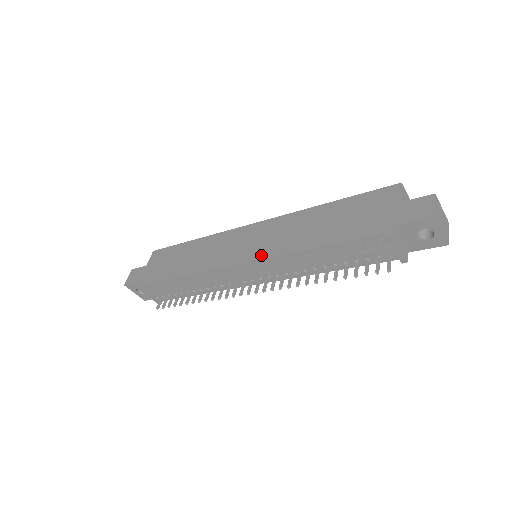
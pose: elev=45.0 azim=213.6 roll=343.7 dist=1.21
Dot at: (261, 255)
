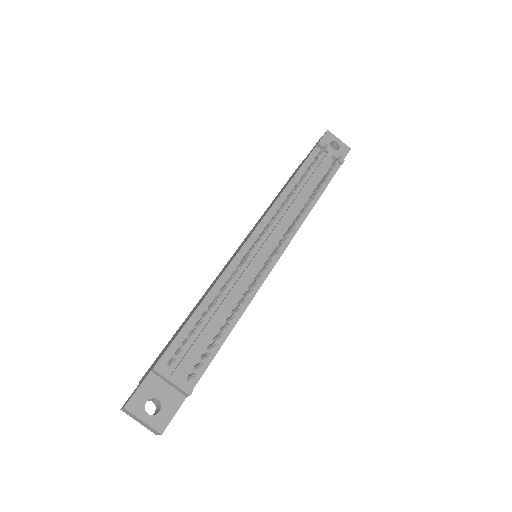
Dot at: (260, 221)
